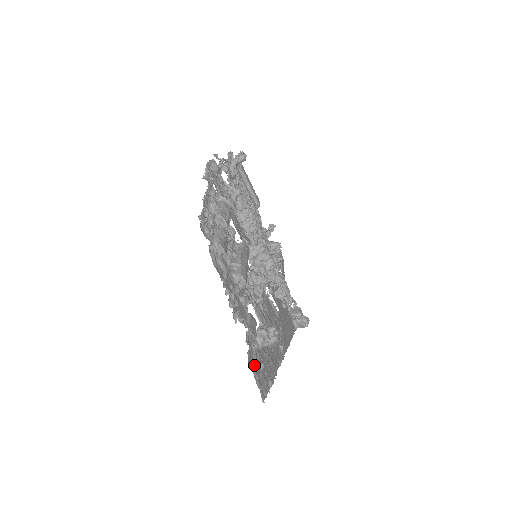
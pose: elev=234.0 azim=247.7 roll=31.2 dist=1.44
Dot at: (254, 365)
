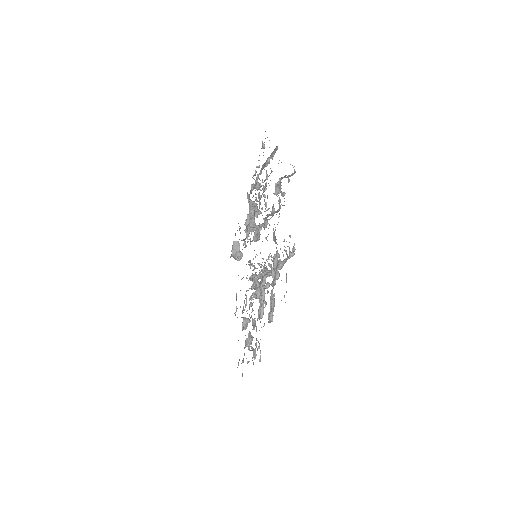
Dot at: occluded
